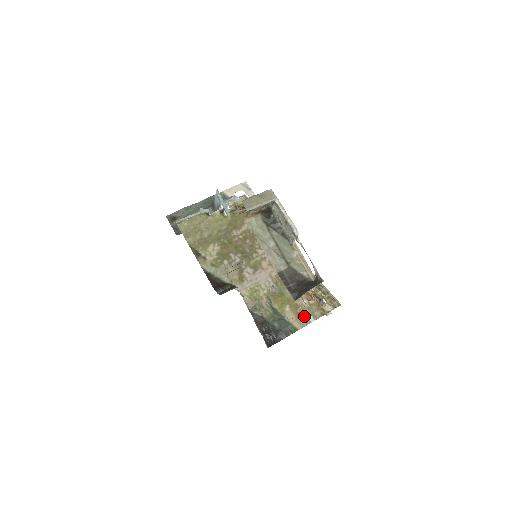
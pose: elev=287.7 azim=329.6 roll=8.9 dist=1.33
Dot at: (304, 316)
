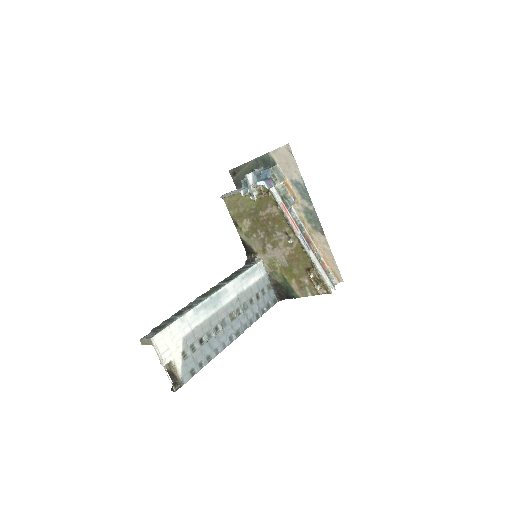
Dot at: (304, 290)
